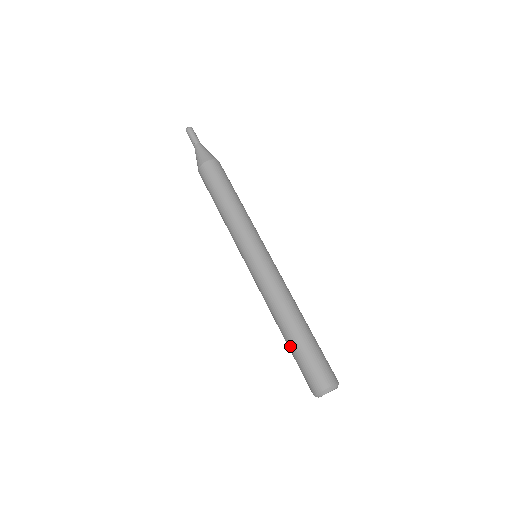
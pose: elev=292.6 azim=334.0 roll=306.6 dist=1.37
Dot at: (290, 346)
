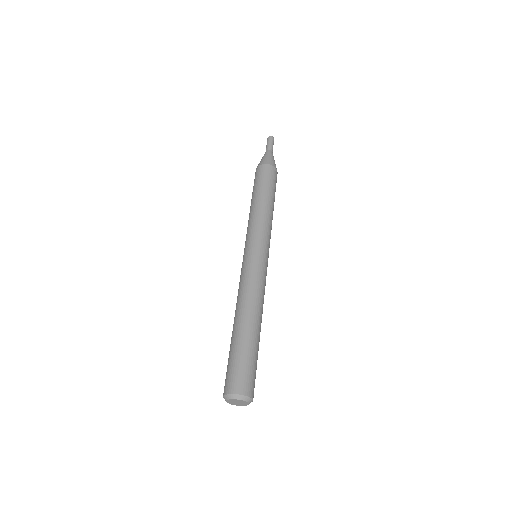
Dot at: occluded
